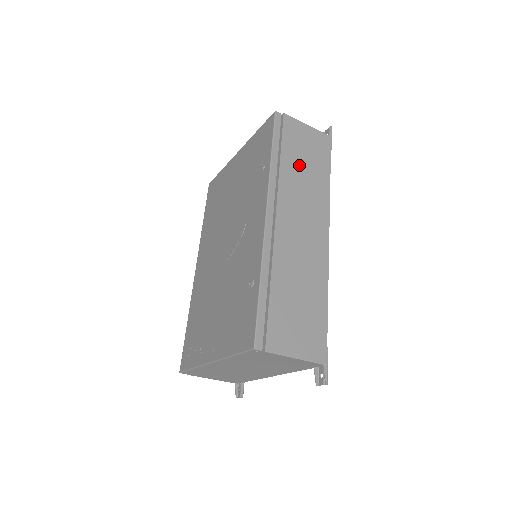
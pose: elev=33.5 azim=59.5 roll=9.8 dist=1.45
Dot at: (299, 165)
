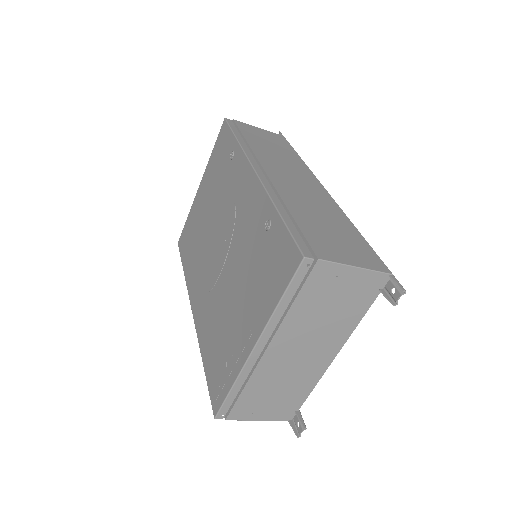
Dot at: (266, 146)
